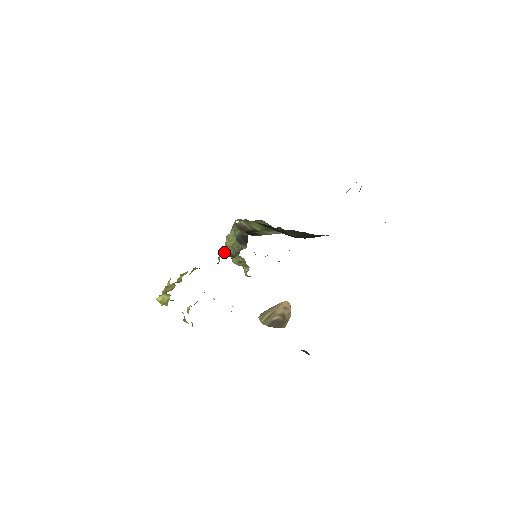
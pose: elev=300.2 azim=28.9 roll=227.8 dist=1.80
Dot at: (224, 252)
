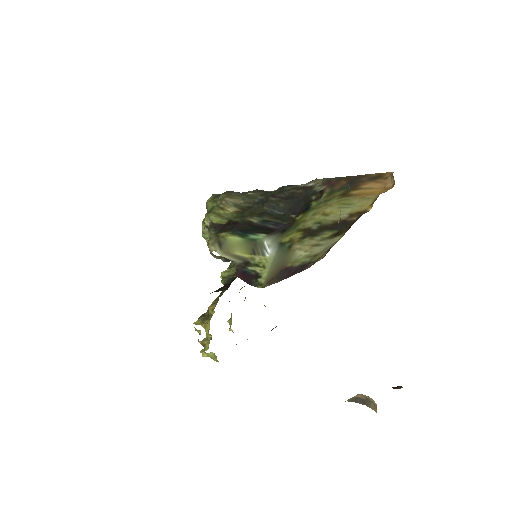
Dot at: occluded
